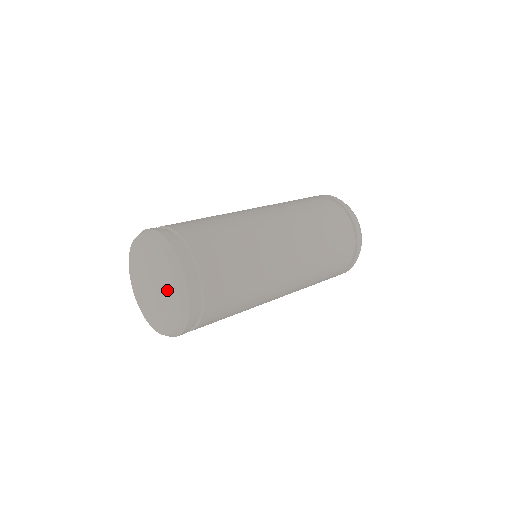
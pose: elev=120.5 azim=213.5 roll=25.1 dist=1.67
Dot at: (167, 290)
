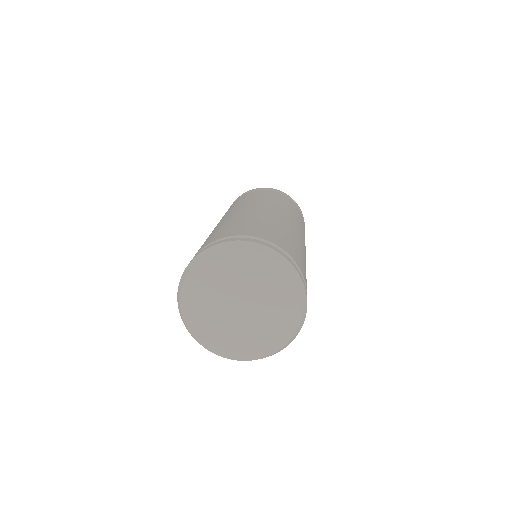
Dot at: (267, 287)
